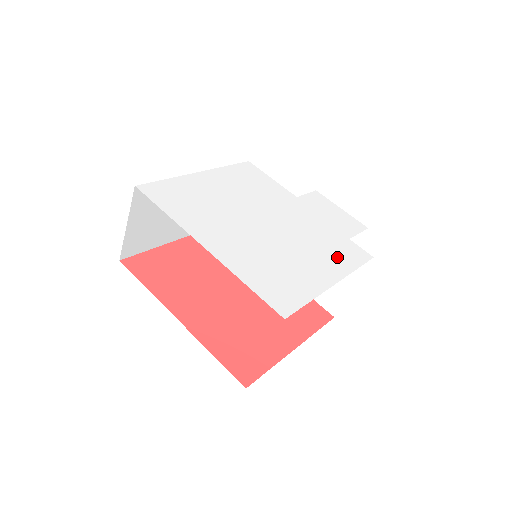
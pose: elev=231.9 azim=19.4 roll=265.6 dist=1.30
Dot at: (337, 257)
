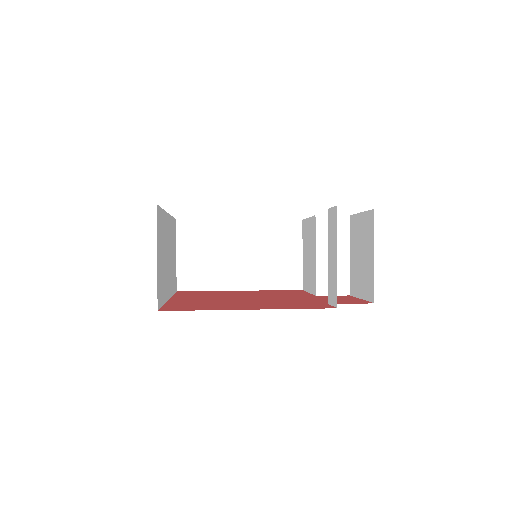
Dot at: occluded
